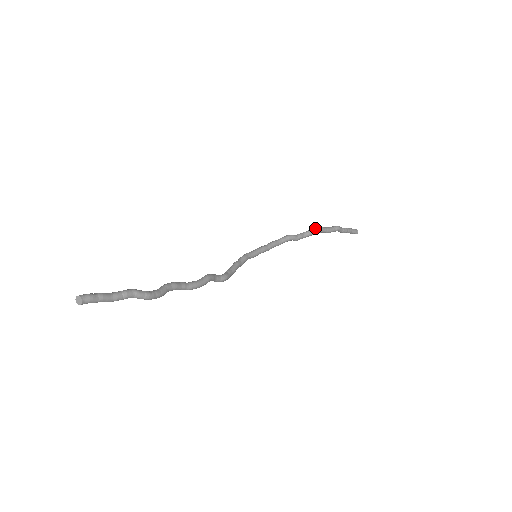
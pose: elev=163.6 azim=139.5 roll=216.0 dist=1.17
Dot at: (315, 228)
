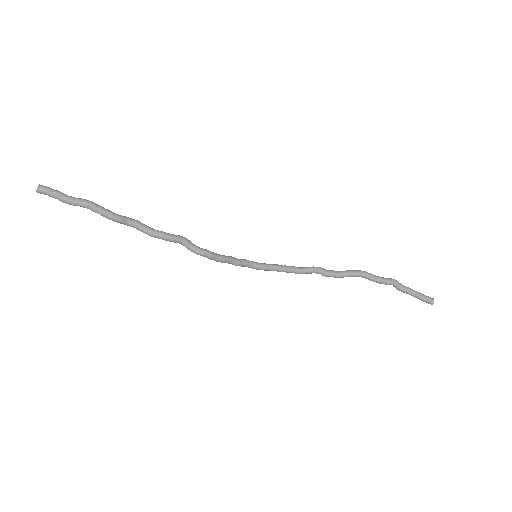
Dot at: (355, 270)
